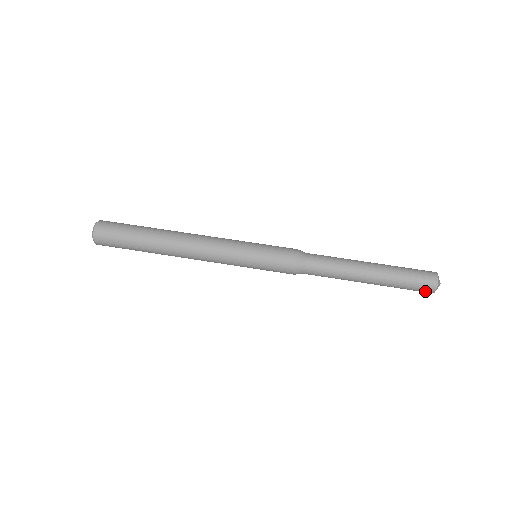
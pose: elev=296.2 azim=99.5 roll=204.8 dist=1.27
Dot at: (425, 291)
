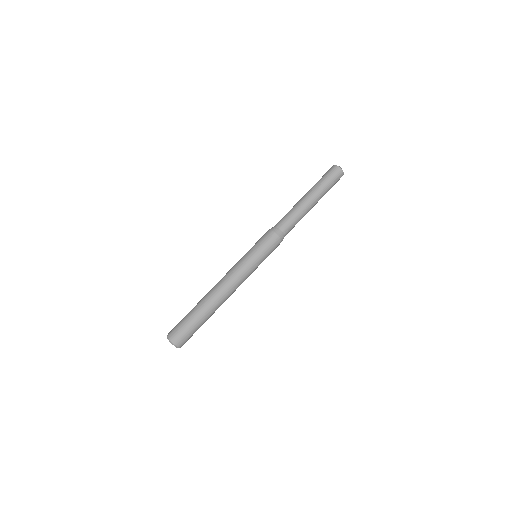
Dot at: (339, 179)
